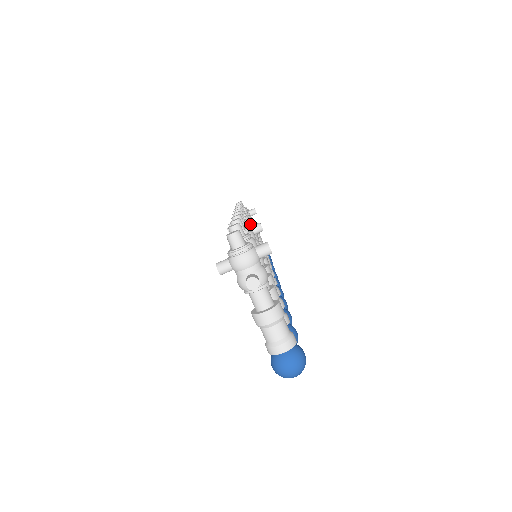
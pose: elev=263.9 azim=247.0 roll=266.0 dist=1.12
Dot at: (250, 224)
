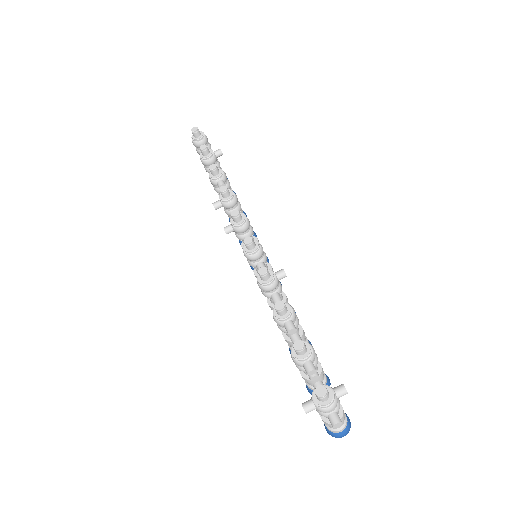
Dot at: (261, 249)
